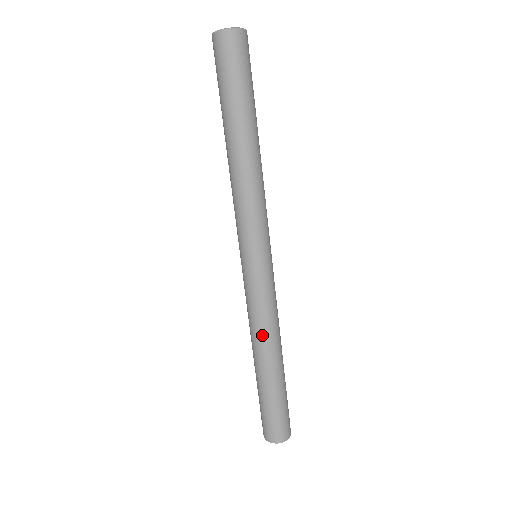
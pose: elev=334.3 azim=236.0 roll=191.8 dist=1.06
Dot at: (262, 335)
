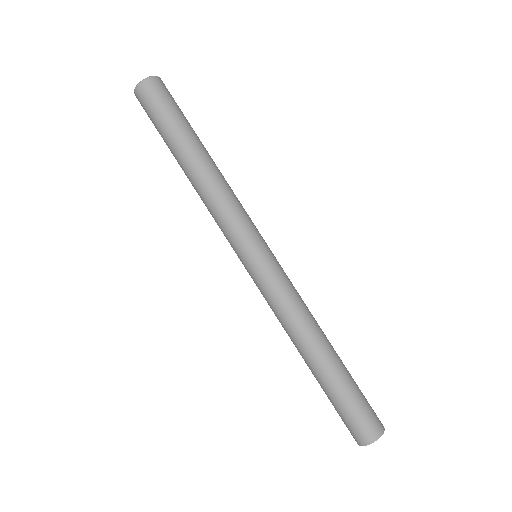
Dot at: (304, 323)
